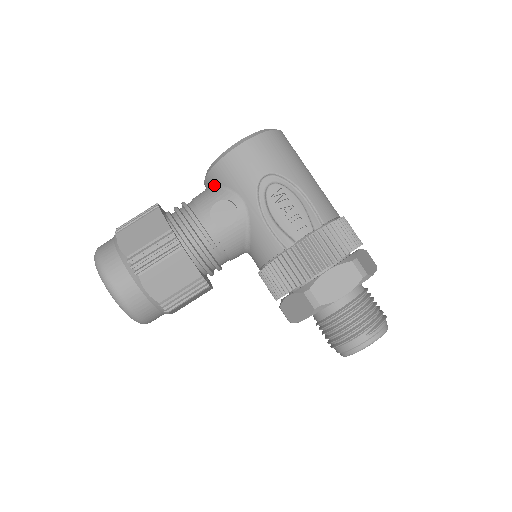
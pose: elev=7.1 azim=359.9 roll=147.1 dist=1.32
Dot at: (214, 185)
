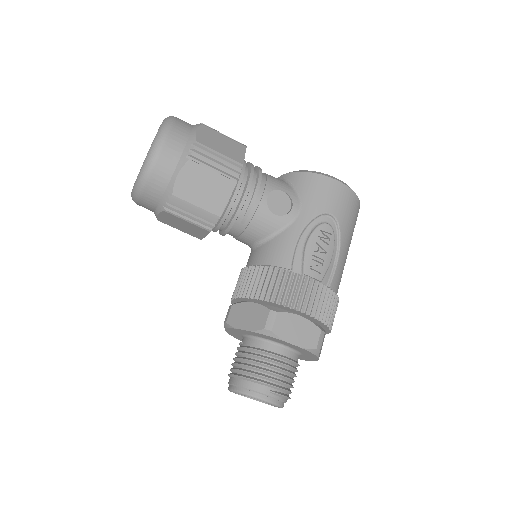
Dot at: (290, 182)
